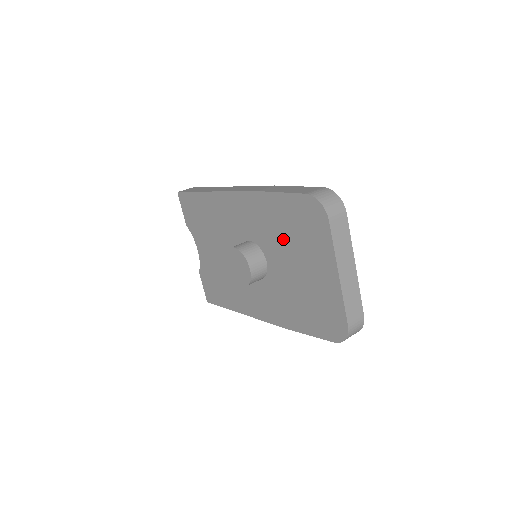
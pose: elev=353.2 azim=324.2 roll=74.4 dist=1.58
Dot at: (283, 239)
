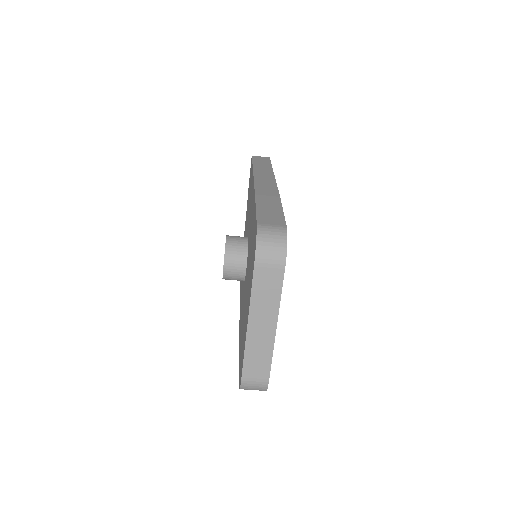
Dot at: occluded
